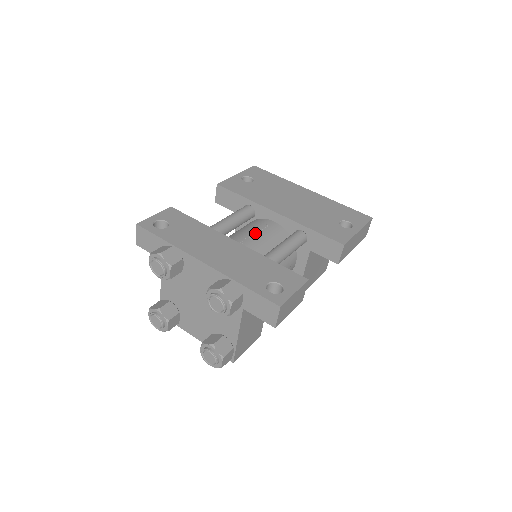
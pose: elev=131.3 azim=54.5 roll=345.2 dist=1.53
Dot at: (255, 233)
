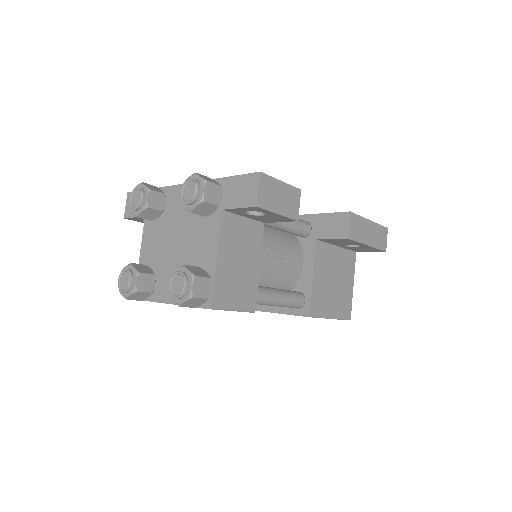
Dot at: occluded
